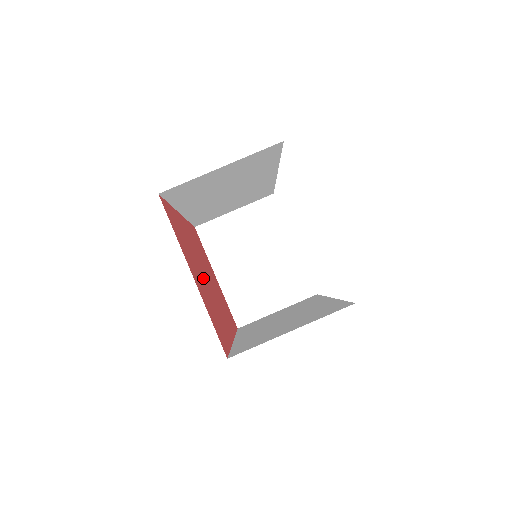
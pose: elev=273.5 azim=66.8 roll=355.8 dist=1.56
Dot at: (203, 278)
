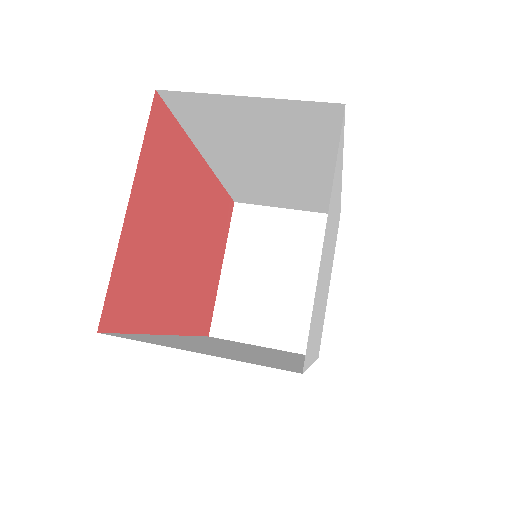
Dot at: (170, 236)
